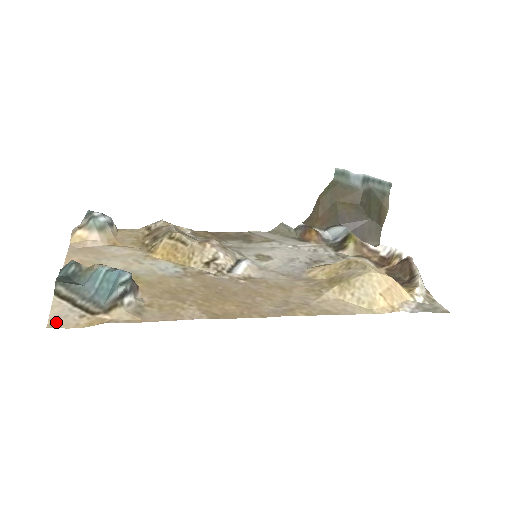
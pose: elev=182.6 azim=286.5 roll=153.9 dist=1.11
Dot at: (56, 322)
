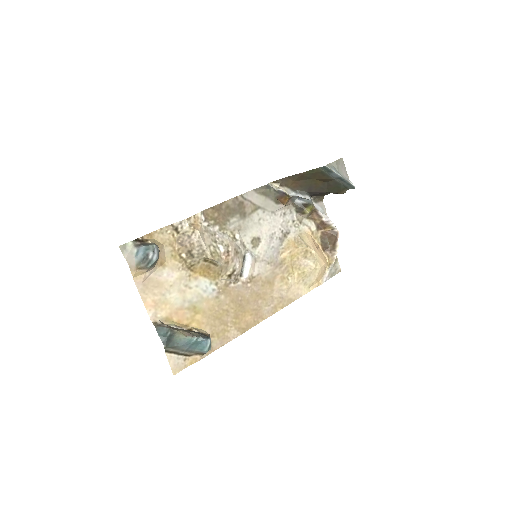
Dot at: (176, 370)
